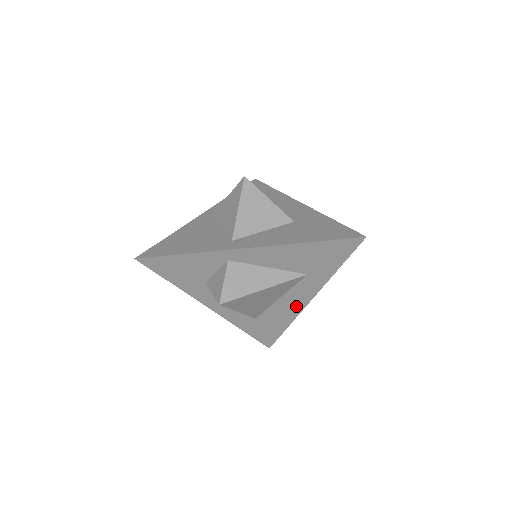
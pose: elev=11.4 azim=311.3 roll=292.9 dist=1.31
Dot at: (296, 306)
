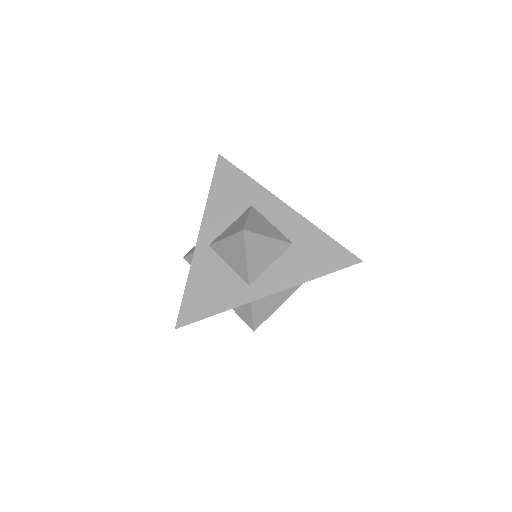
Dot at: occluded
